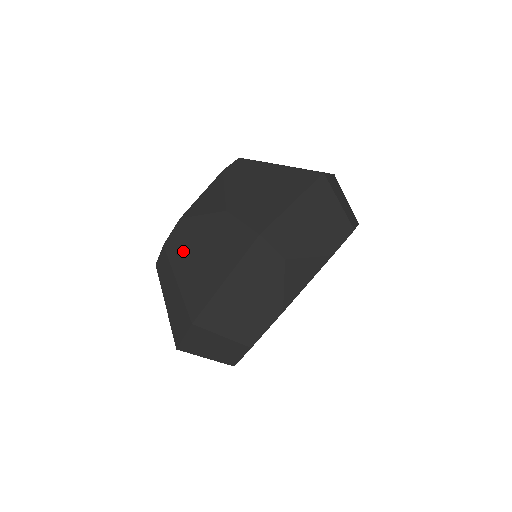
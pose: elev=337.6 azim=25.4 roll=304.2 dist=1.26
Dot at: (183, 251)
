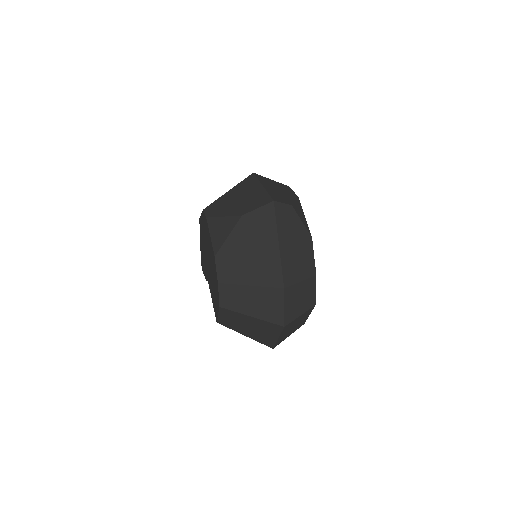
Dot at: (236, 267)
